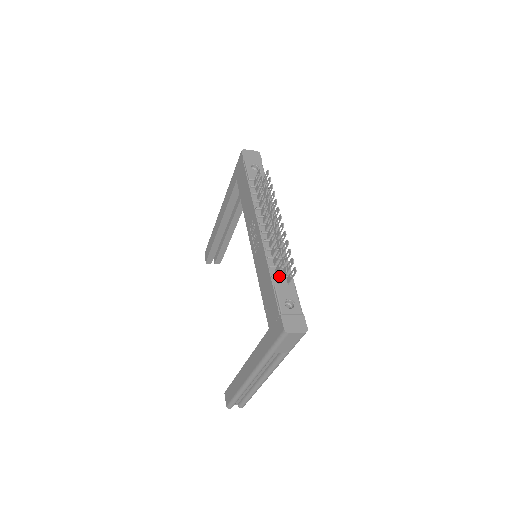
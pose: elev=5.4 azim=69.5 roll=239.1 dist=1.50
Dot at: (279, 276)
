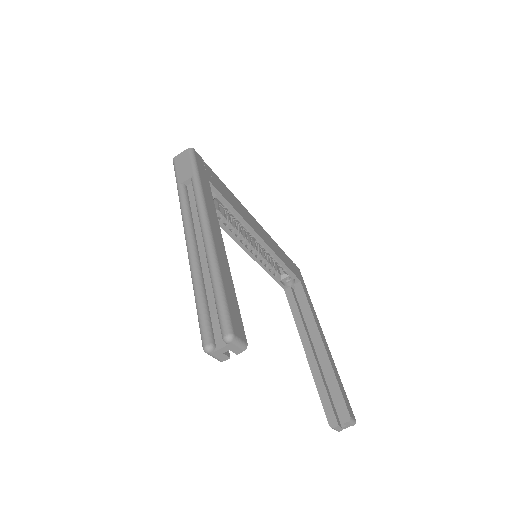
Dot at: occluded
